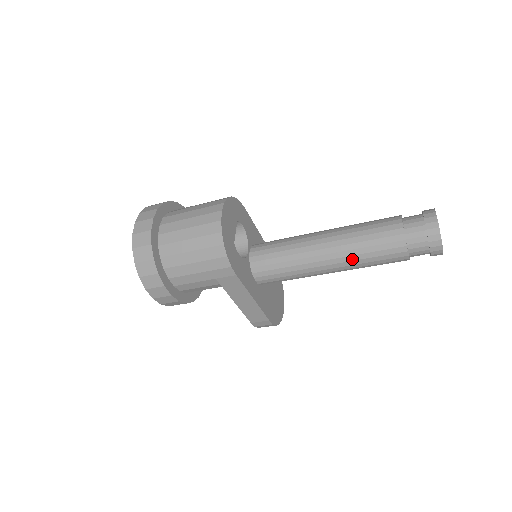
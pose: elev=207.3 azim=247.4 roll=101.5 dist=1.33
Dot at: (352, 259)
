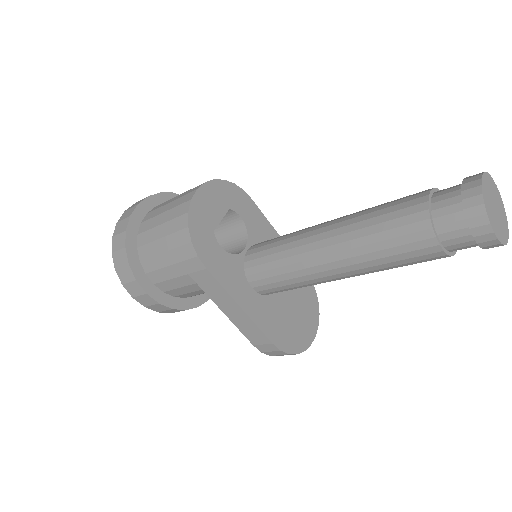
Dot at: (358, 253)
